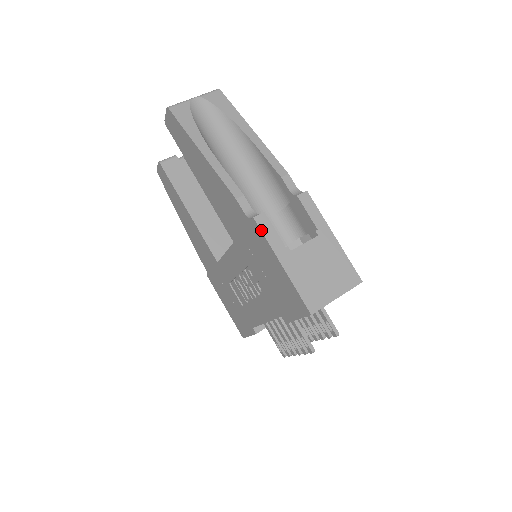
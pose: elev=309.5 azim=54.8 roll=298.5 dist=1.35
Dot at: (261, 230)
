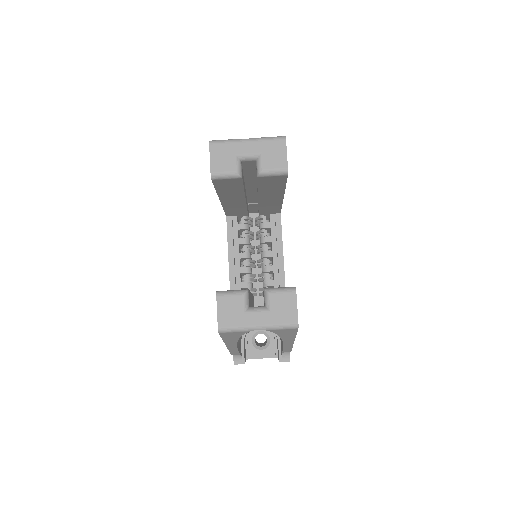
Dot at: occluded
